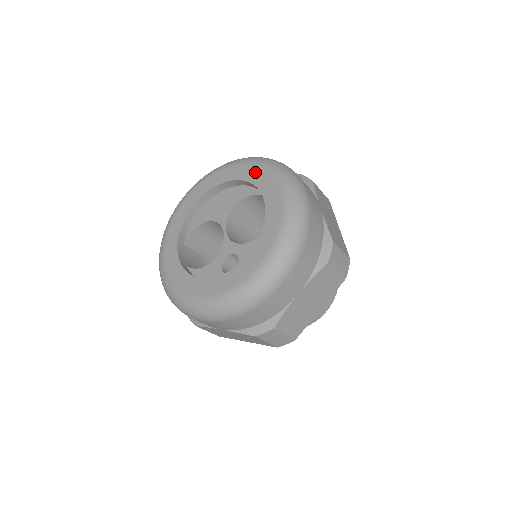
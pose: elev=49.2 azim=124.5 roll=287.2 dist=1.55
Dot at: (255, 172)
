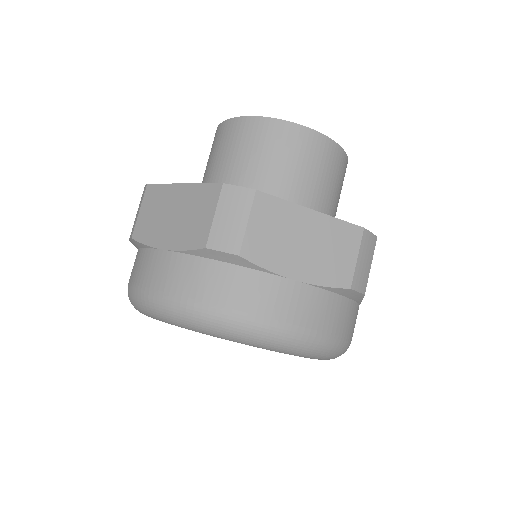
Dot at: occluded
